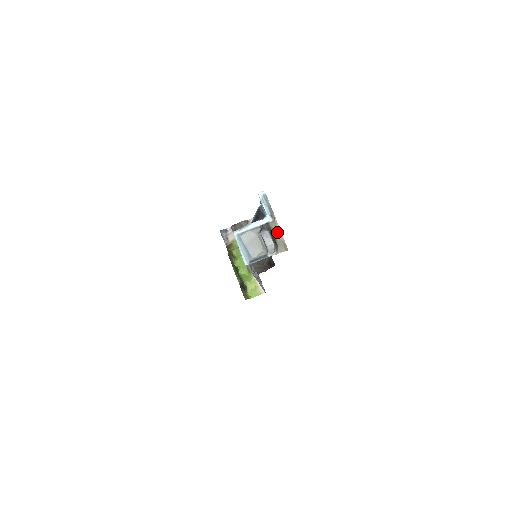
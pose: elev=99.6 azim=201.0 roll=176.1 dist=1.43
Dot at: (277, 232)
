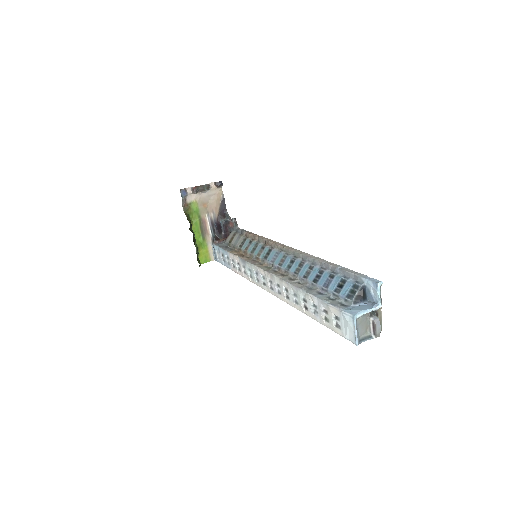
Dot at: (379, 316)
